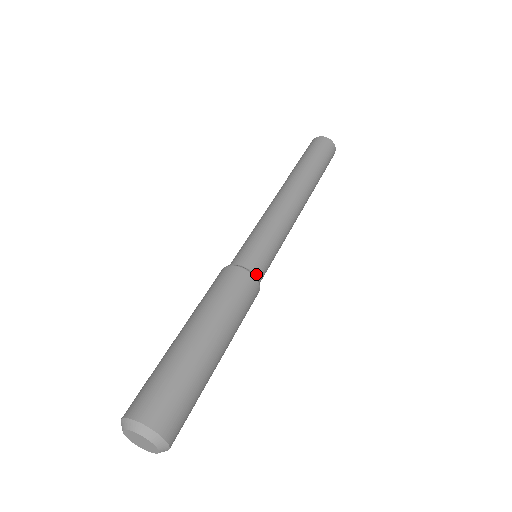
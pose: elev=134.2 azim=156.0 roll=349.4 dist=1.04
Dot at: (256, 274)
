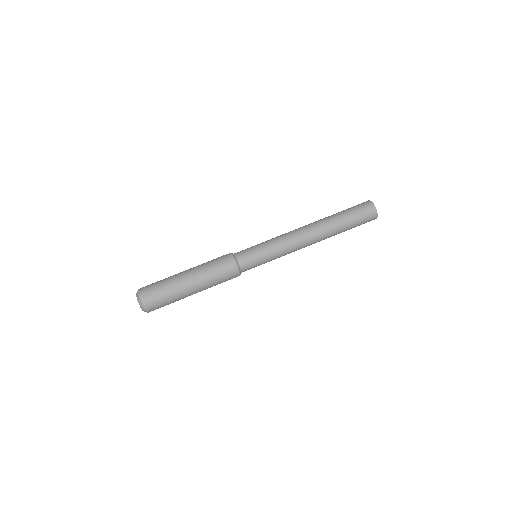
Dot at: (241, 266)
